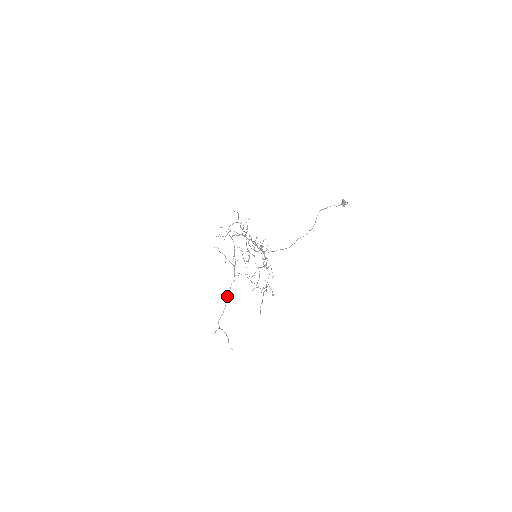
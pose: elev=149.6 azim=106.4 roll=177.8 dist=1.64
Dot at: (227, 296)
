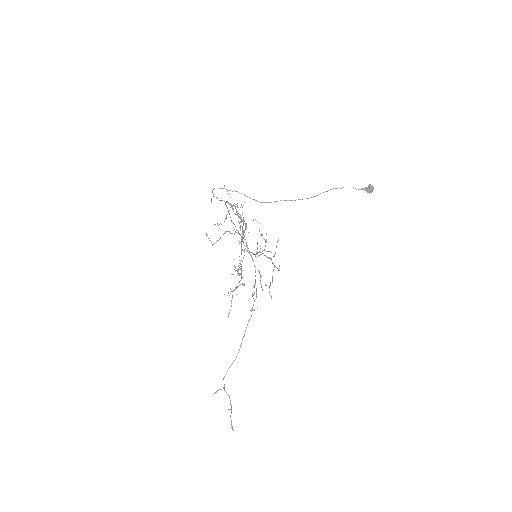
Dot at: (241, 342)
